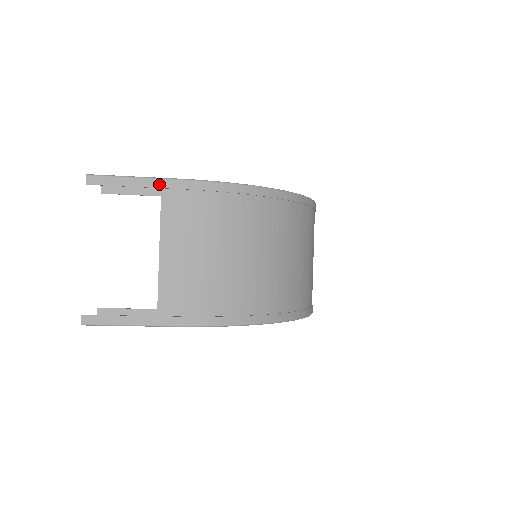
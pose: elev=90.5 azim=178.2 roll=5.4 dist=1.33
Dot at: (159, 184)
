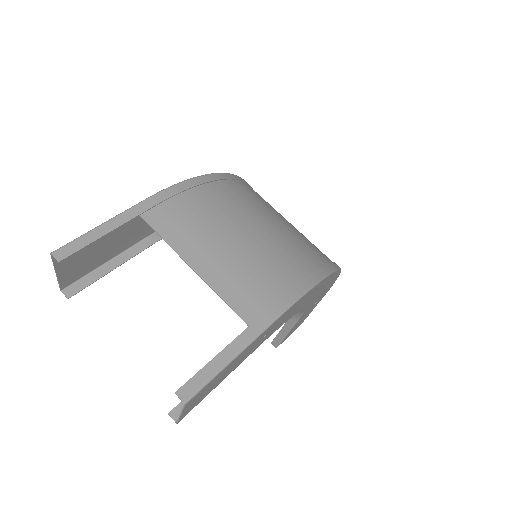
Dot at: (134, 213)
